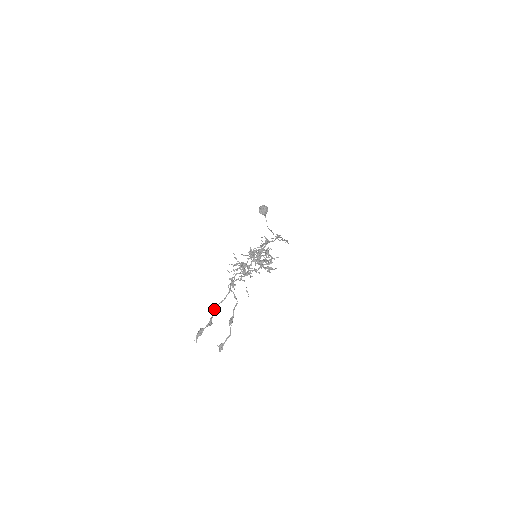
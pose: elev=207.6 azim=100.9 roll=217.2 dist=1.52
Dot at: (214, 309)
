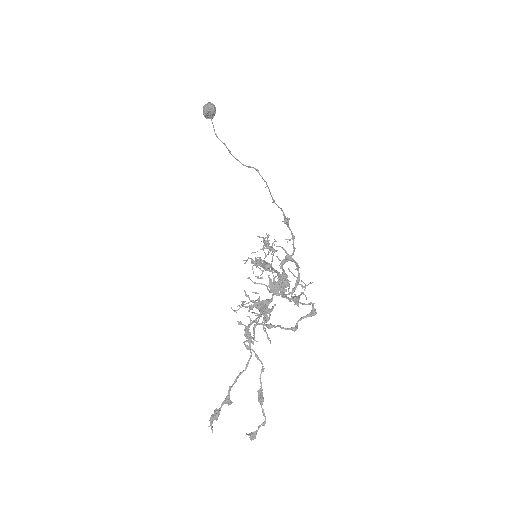
Dot at: (232, 384)
